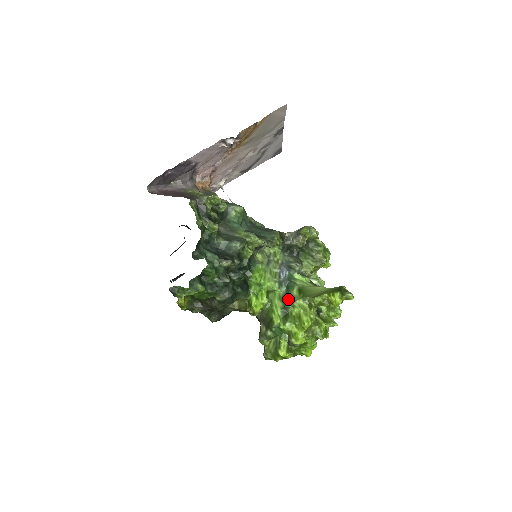
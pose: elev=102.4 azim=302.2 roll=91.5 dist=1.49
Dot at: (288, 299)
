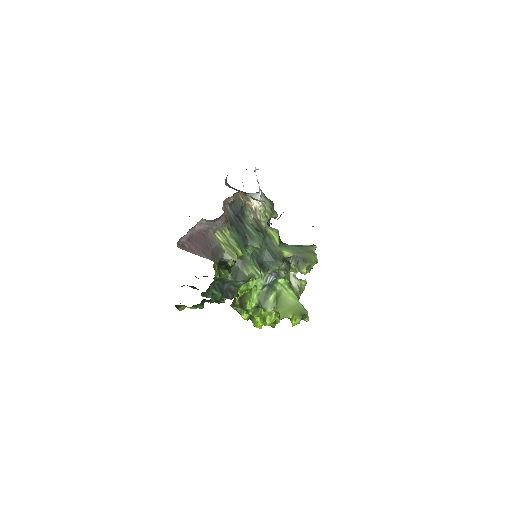
Dot at: (264, 302)
